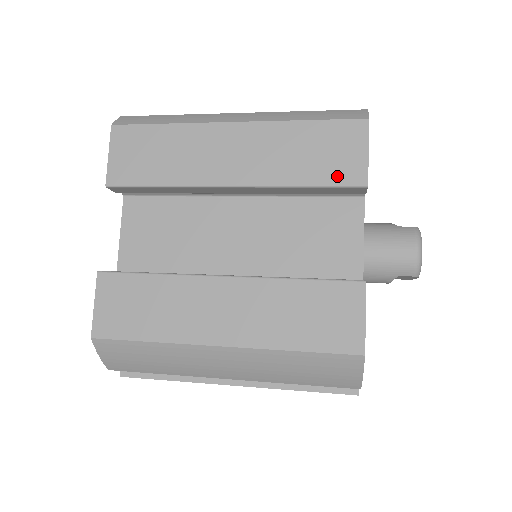
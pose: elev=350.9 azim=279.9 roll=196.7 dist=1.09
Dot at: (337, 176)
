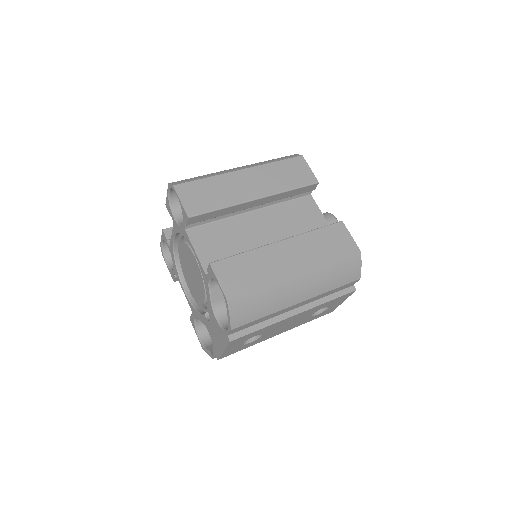
Dot at: (304, 181)
